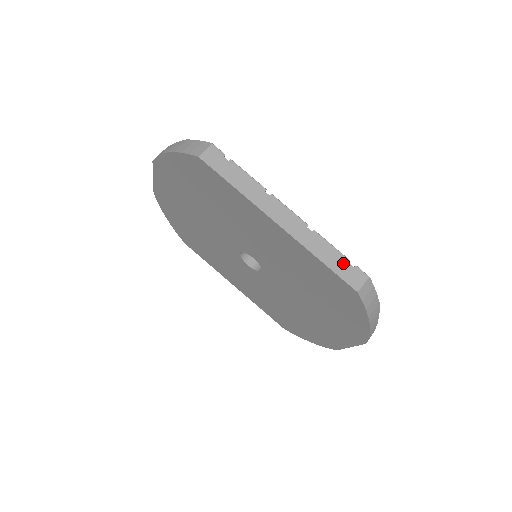
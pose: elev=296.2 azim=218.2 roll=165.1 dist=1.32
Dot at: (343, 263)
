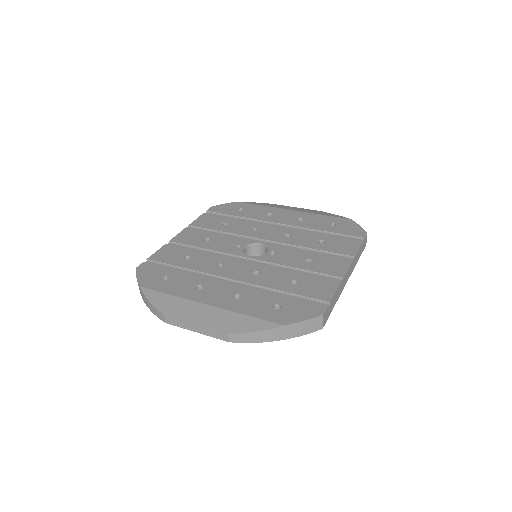
Dot at: (362, 246)
